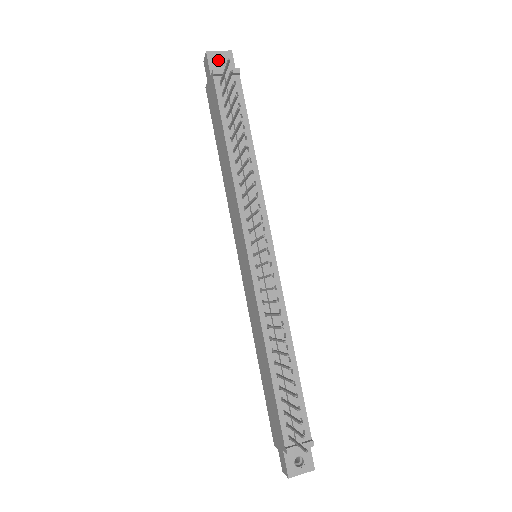
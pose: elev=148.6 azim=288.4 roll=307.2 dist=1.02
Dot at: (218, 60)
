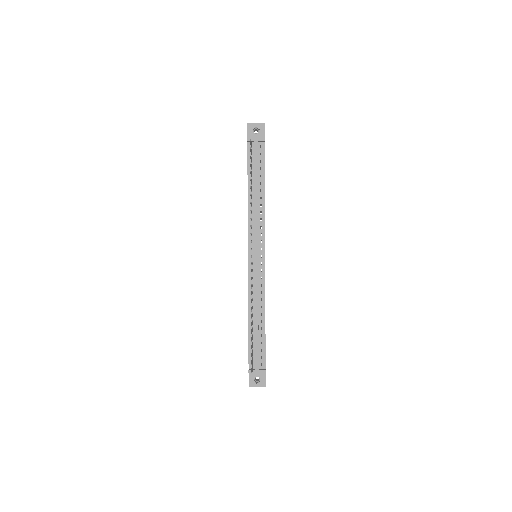
Dot at: (255, 128)
